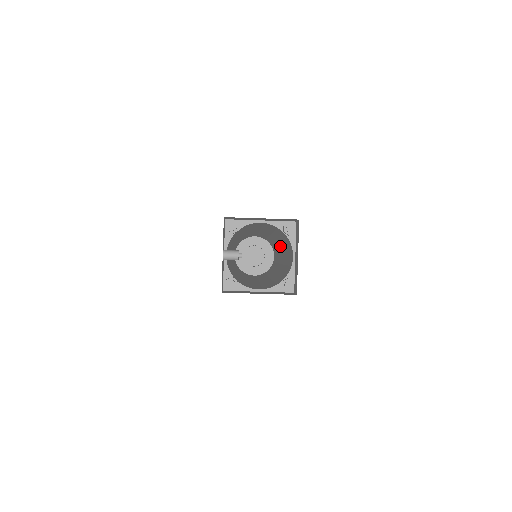
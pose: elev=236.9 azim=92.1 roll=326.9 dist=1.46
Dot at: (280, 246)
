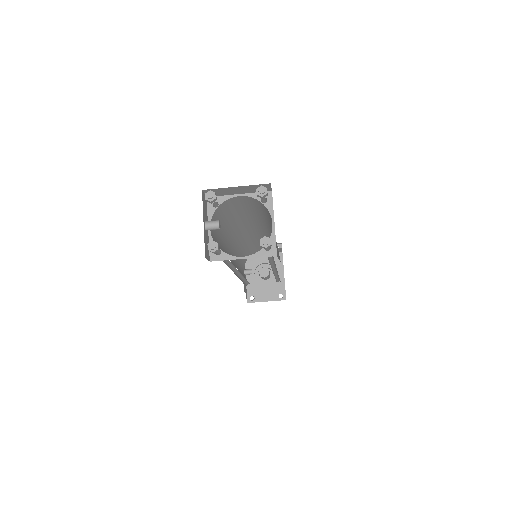
Dot at: occluded
